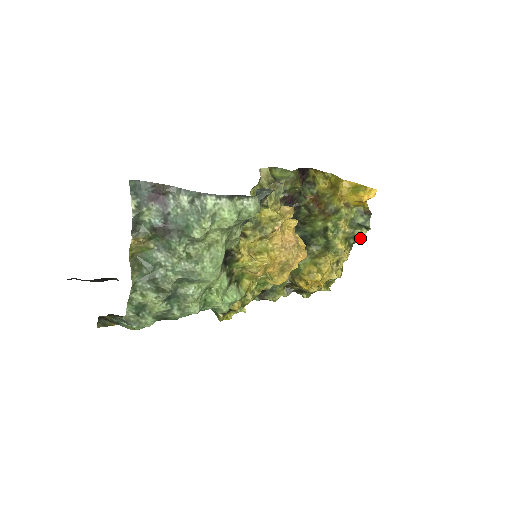
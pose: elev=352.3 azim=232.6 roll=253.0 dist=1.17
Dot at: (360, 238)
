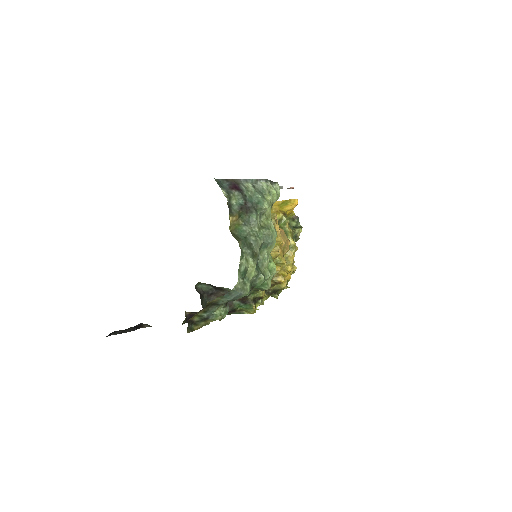
Dot at: (299, 235)
